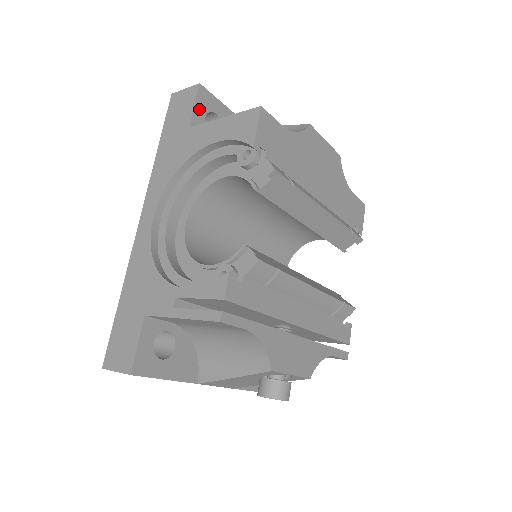
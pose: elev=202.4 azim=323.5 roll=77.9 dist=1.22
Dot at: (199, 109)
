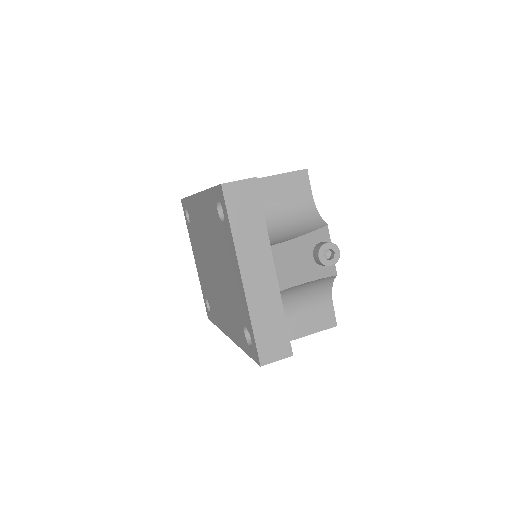
Dot at: occluded
